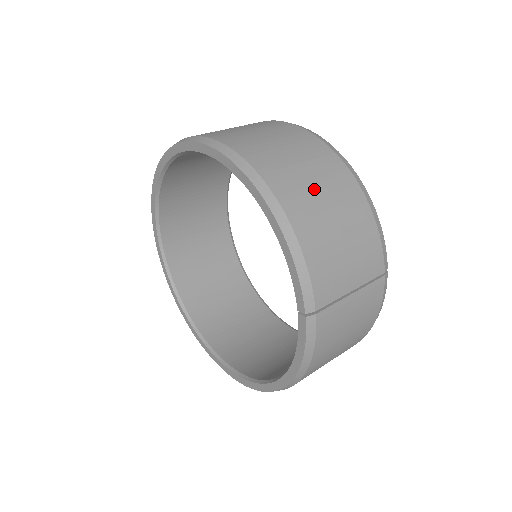
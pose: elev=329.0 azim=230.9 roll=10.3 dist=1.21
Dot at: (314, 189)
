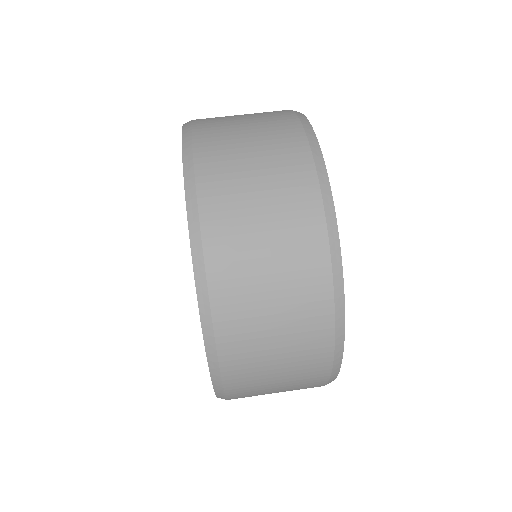
Dot at: (272, 388)
